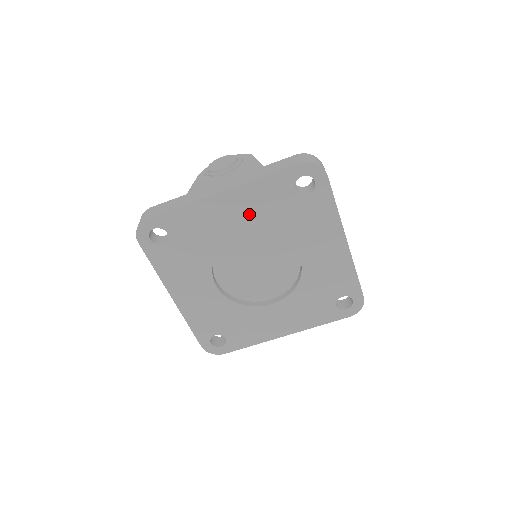
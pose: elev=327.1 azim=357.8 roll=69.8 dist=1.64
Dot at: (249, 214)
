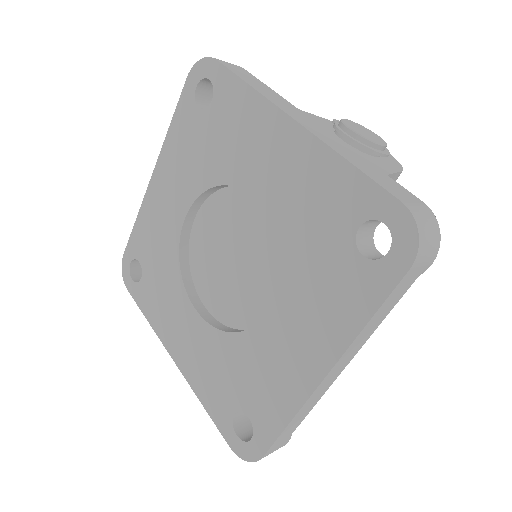
Dot at: (286, 186)
